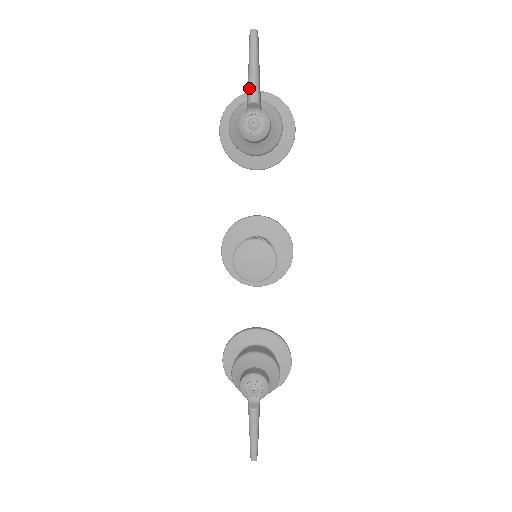
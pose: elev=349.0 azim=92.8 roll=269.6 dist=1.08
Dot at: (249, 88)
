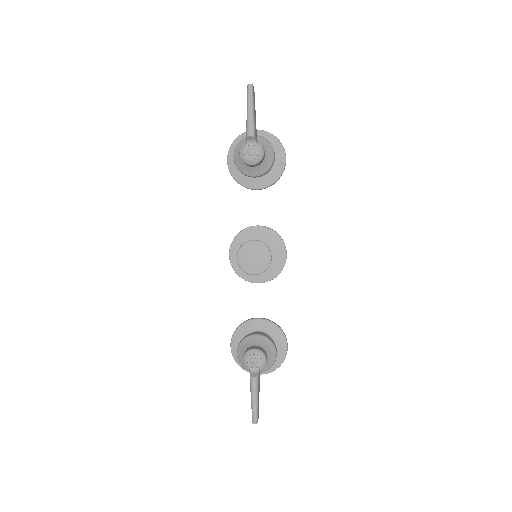
Dot at: (247, 126)
